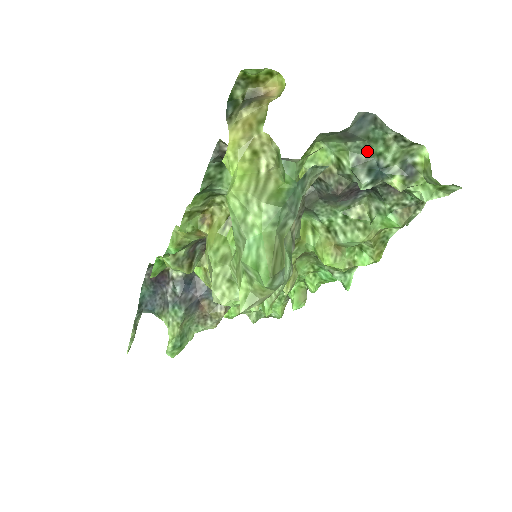
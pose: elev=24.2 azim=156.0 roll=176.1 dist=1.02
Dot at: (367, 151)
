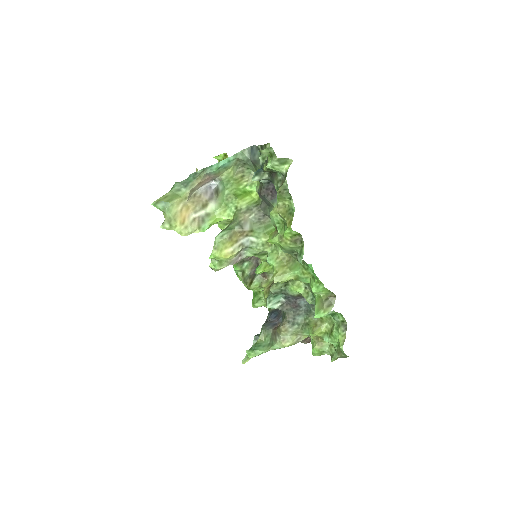
Dot at: occluded
